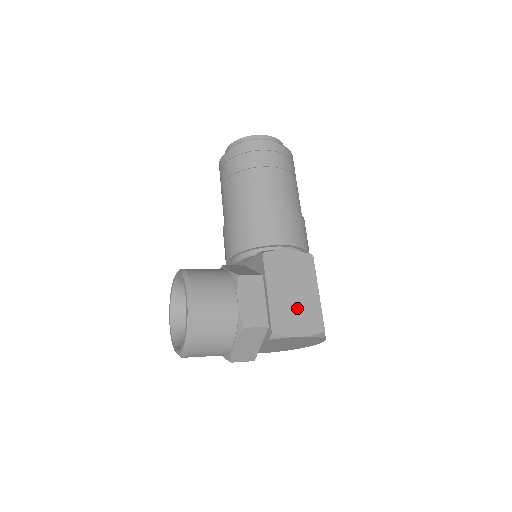
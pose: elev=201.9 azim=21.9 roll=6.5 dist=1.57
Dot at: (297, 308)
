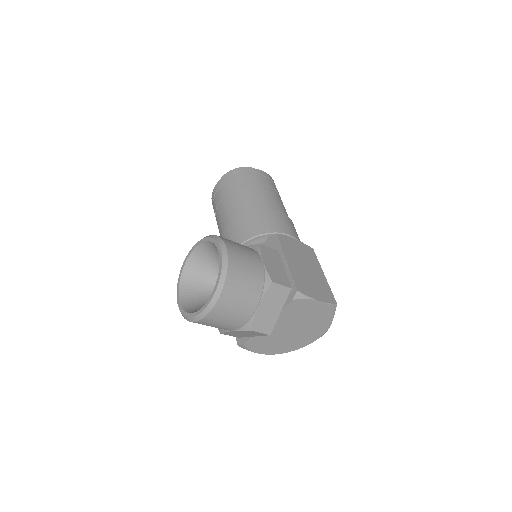
Dot at: (311, 280)
